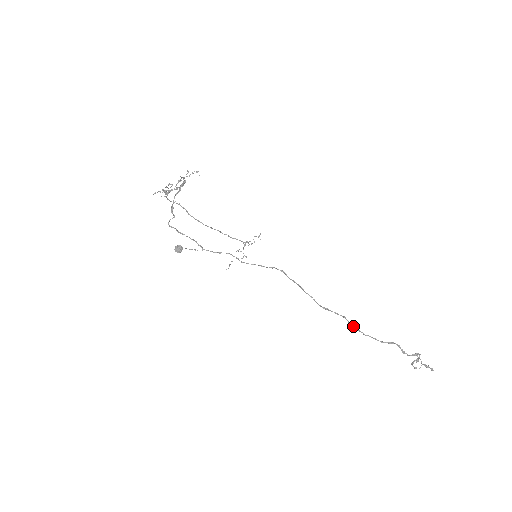
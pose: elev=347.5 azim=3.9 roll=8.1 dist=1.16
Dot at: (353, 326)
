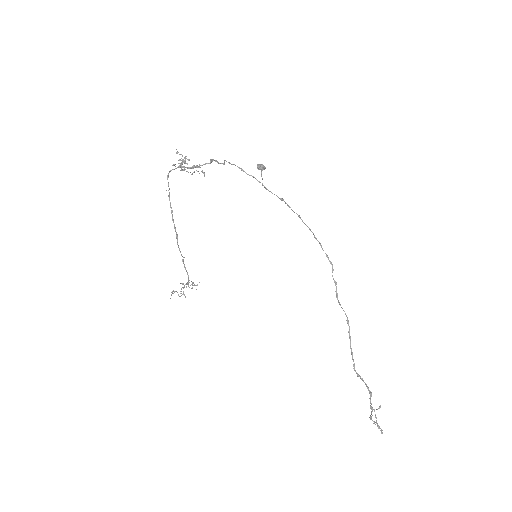
Dot at: (350, 337)
